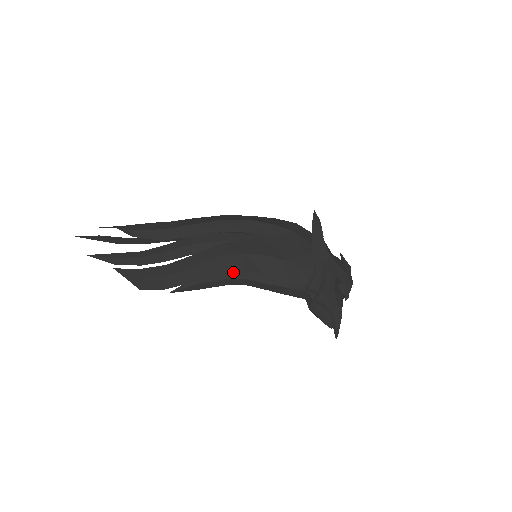
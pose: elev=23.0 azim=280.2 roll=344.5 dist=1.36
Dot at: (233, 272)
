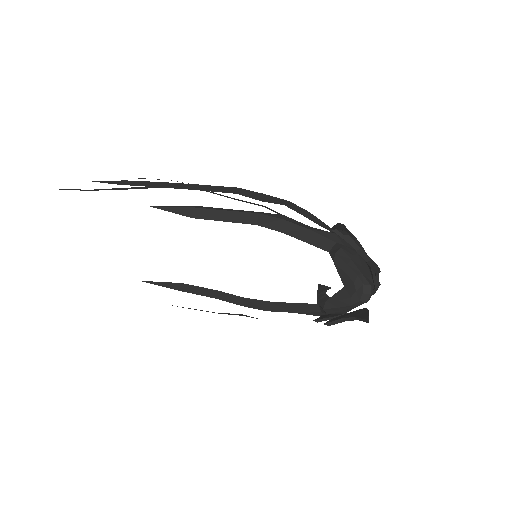
Dot at: (243, 211)
